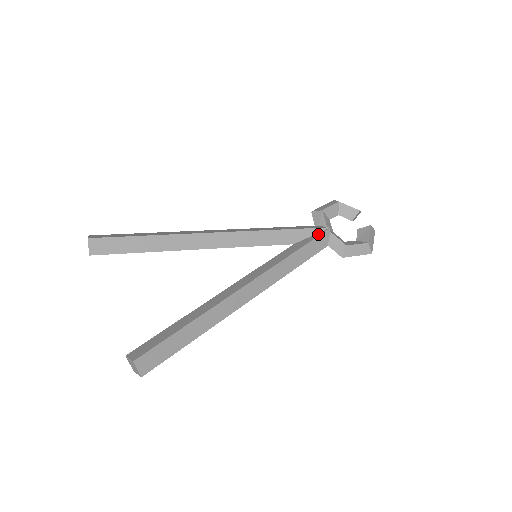
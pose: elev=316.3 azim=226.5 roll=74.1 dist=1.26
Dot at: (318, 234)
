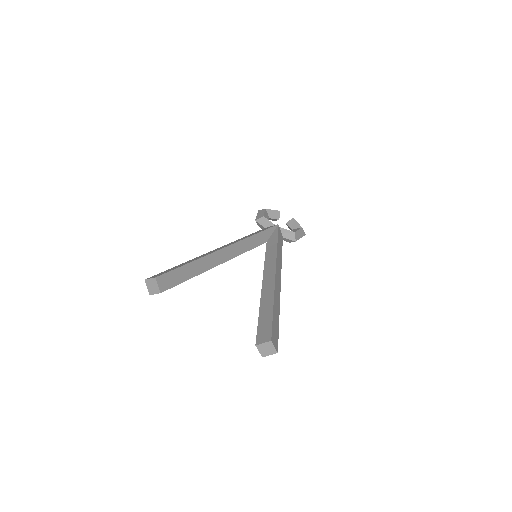
Dot at: (276, 230)
